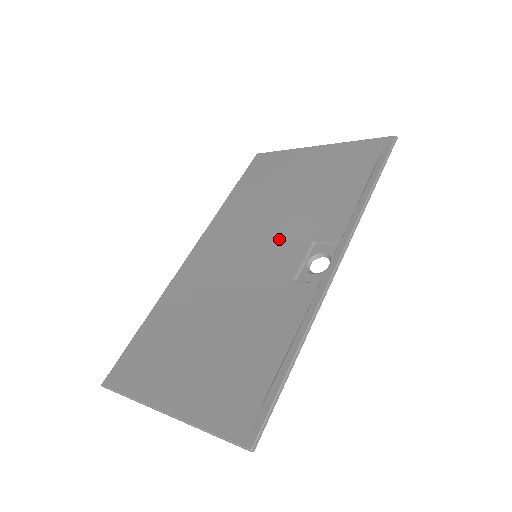
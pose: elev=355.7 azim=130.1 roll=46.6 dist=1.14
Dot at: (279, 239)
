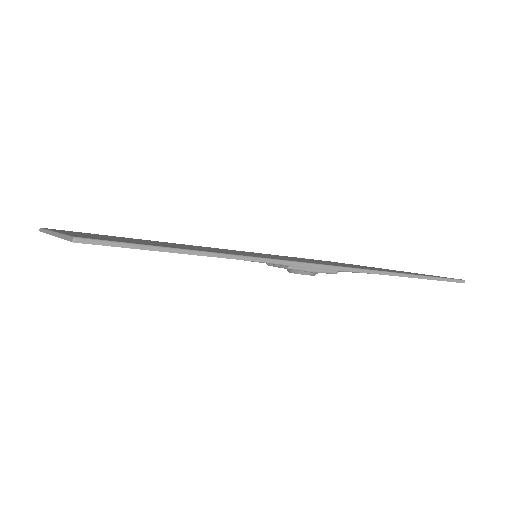
Dot at: occluded
